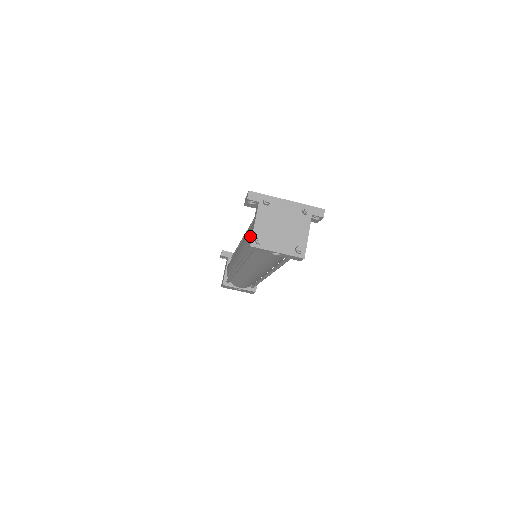
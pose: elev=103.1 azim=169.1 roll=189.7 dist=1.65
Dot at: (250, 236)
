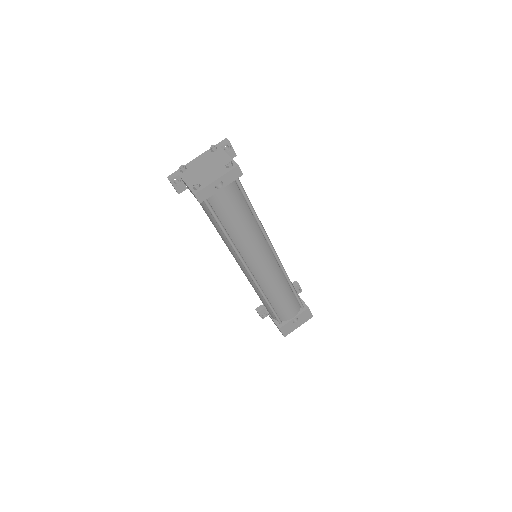
Dot at: (204, 209)
